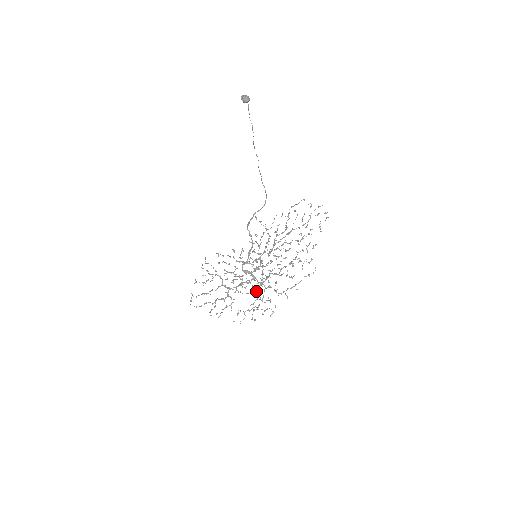
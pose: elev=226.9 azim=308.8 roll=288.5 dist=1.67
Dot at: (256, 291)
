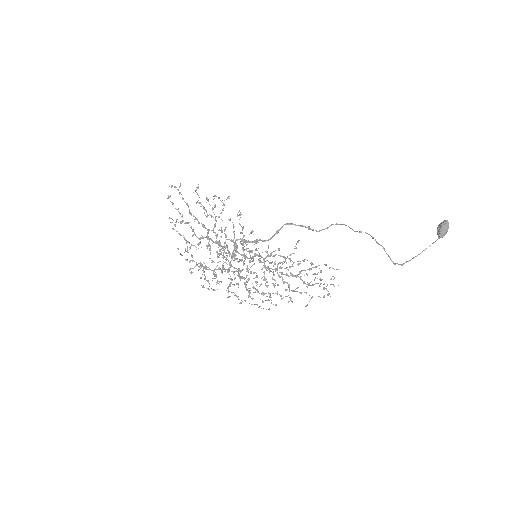
Dot at: occluded
